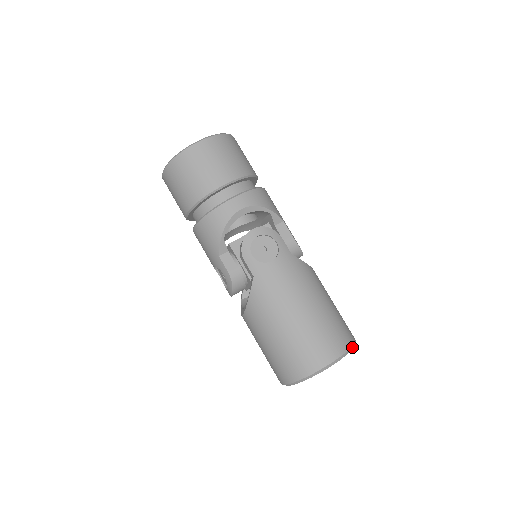
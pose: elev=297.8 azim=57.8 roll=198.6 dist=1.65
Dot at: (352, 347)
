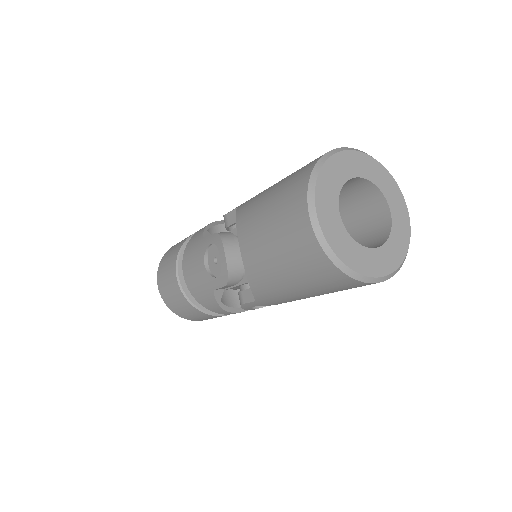
Dot at: (382, 166)
